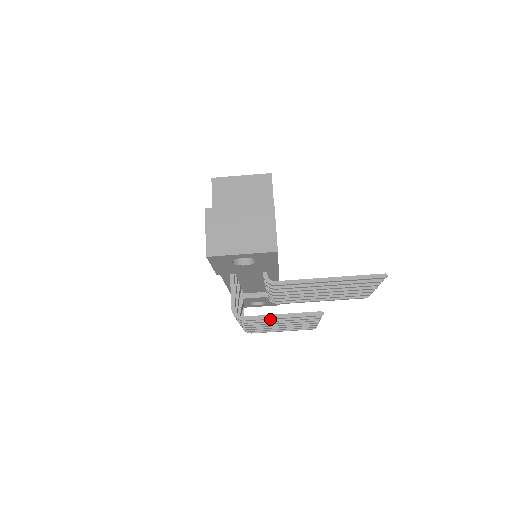
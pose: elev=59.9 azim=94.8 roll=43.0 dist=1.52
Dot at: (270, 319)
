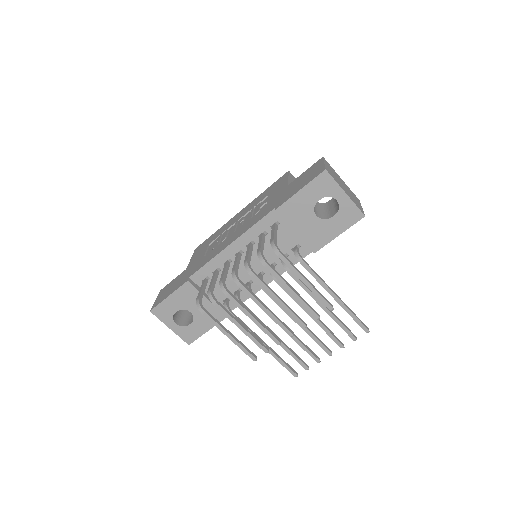
Dot at: (297, 275)
